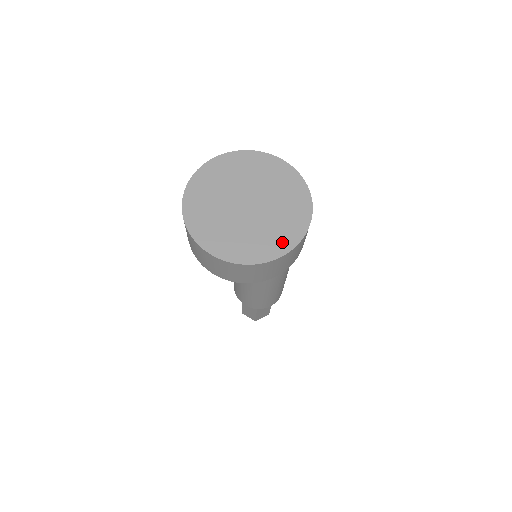
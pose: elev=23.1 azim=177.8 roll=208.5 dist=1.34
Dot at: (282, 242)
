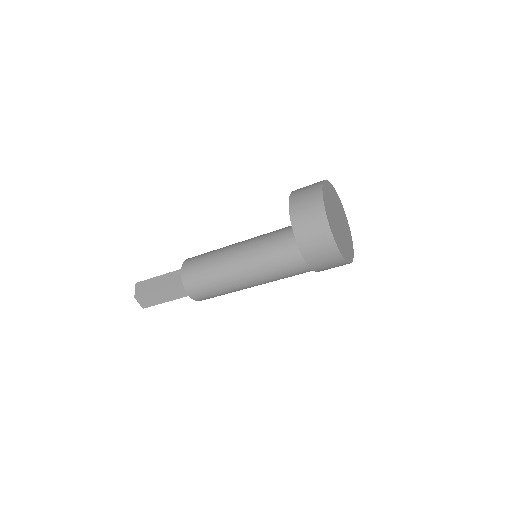
Dot at: (340, 245)
